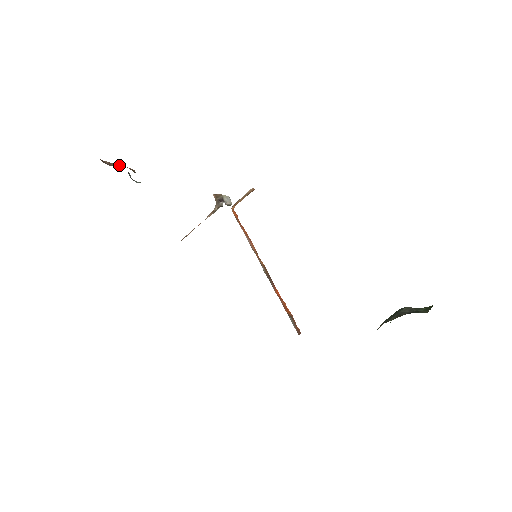
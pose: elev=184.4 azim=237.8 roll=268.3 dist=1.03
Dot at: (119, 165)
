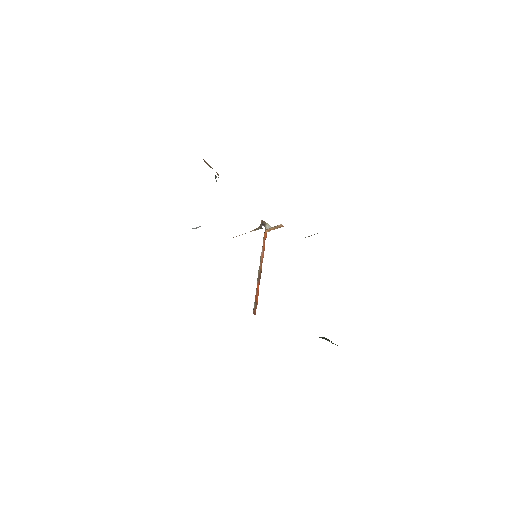
Dot at: occluded
